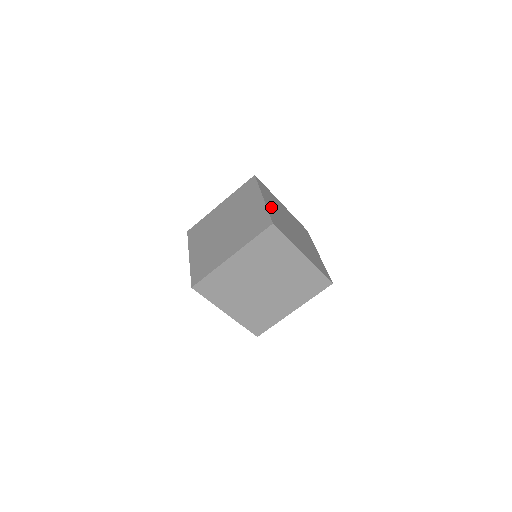
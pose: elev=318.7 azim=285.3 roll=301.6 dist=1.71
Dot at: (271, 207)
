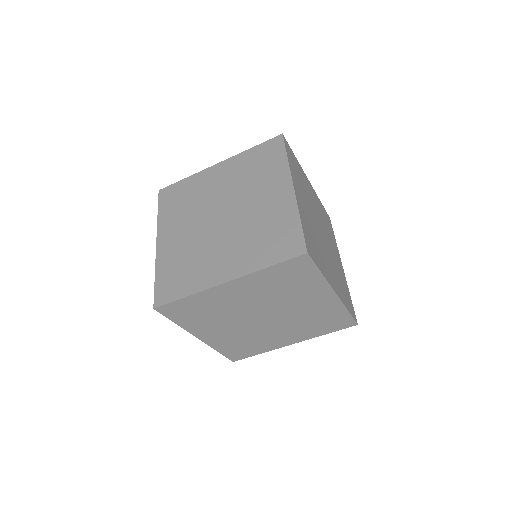
Dot at: (302, 205)
